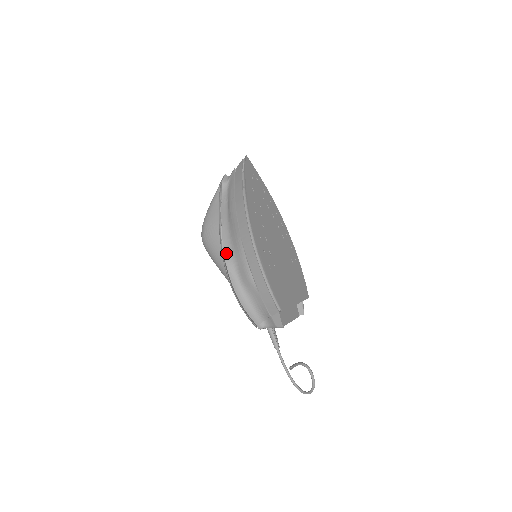
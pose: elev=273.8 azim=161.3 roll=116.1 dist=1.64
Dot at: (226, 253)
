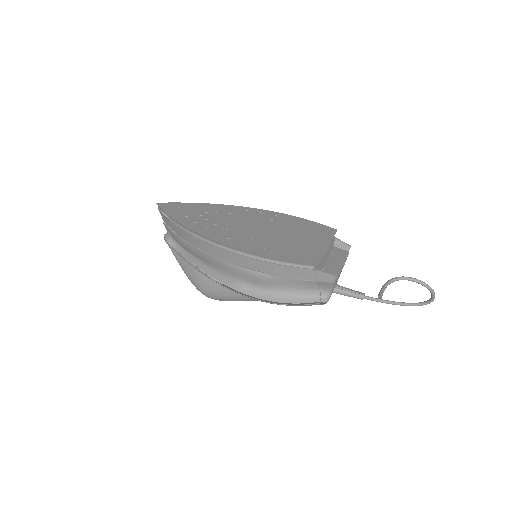
Dot at: (227, 284)
